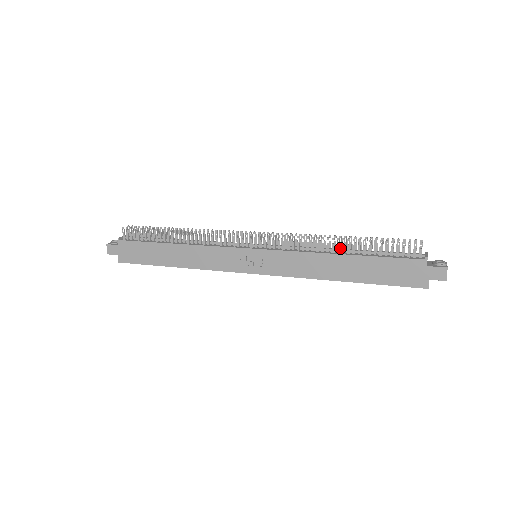
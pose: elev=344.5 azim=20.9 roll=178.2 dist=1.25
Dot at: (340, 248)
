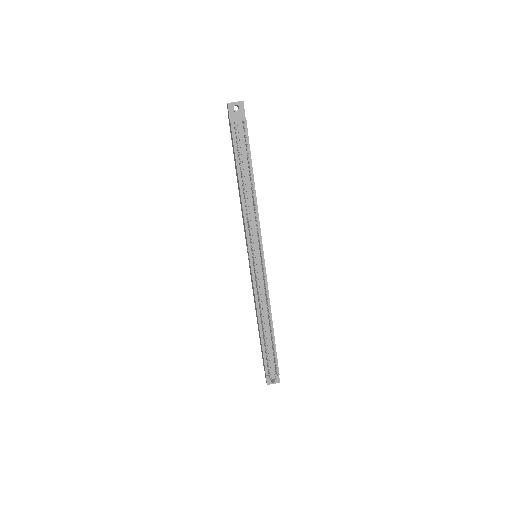
Dot at: (269, 322)
